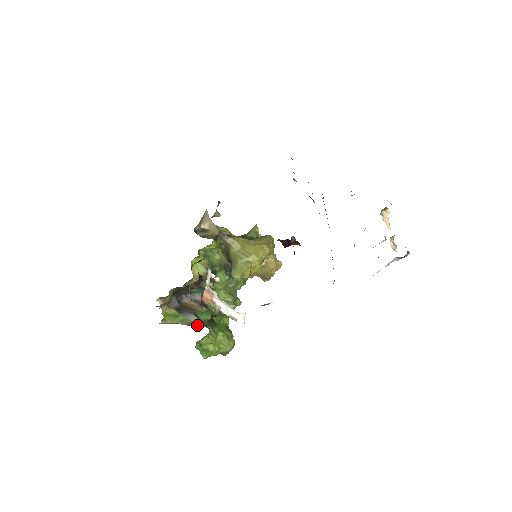
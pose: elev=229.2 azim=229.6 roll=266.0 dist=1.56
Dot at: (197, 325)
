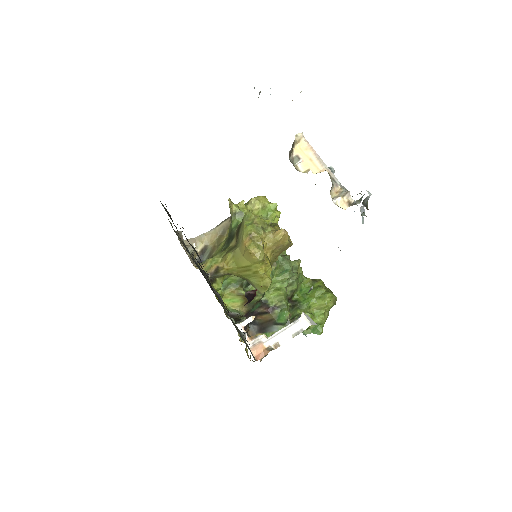
Dot at: occluded
